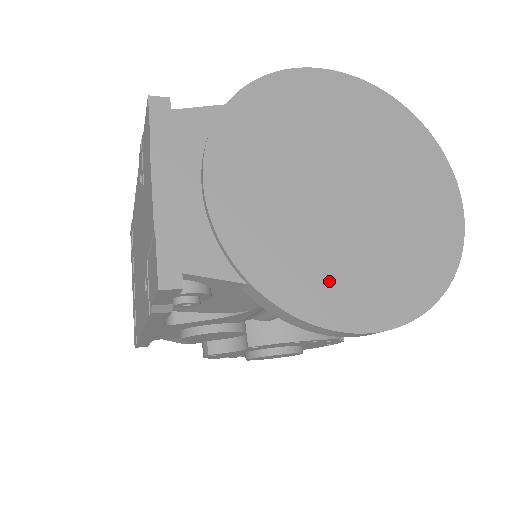
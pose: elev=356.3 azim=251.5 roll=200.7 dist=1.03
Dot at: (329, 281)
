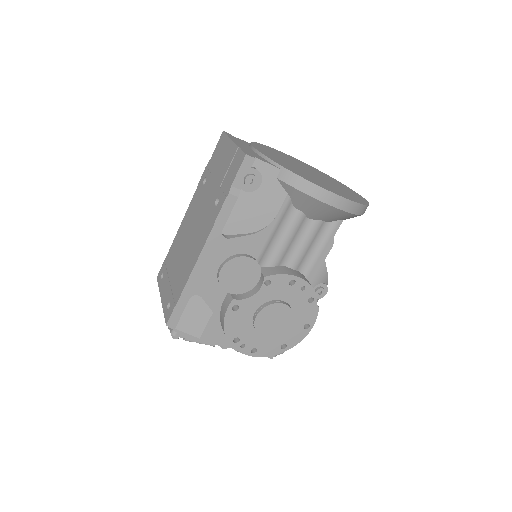
Dot at: (315, 181)
